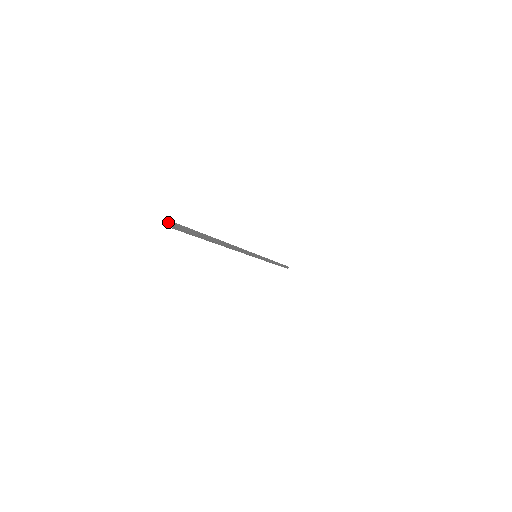
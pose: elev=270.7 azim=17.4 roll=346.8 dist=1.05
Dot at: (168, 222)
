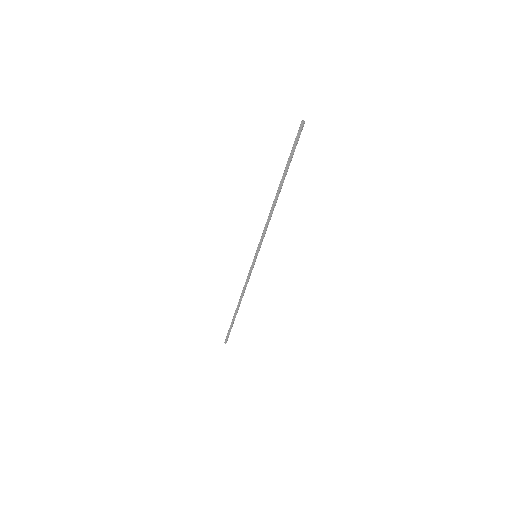
Dot at: (303, 120)
